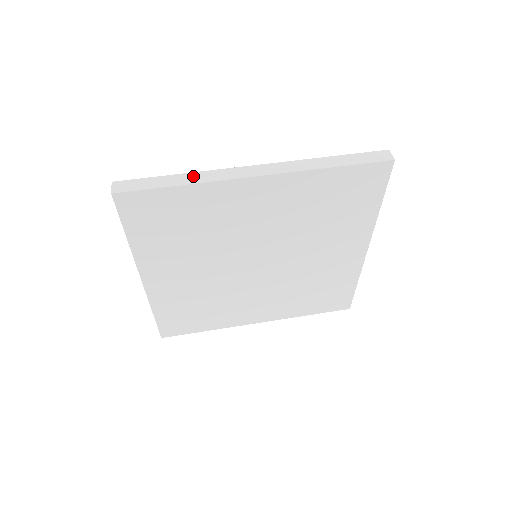
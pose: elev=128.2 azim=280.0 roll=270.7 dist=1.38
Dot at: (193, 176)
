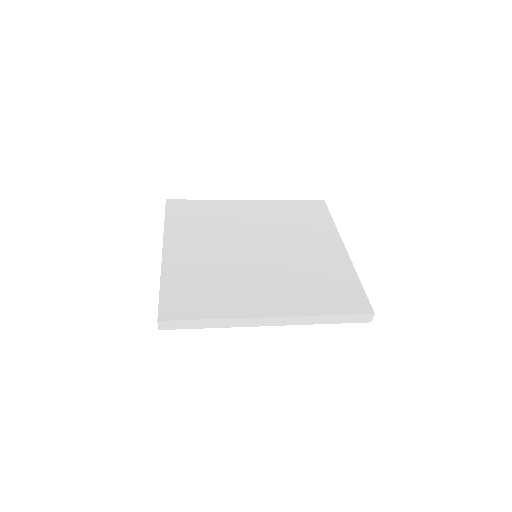
Dot at: occluded
